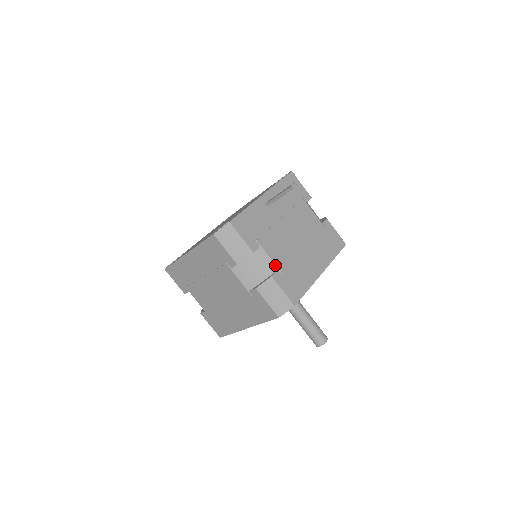
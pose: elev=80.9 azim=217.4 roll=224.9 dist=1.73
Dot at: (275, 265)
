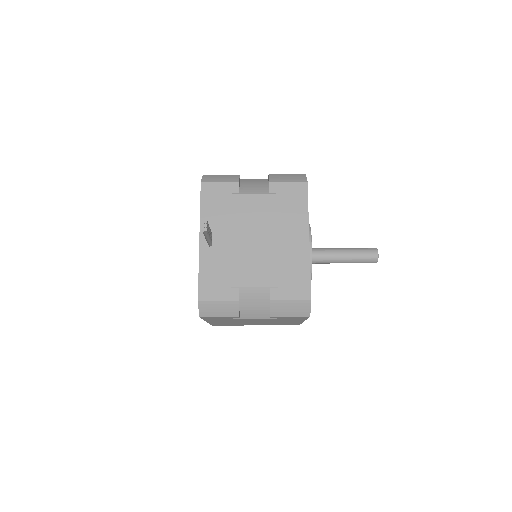
Dot at: (264, 287)
